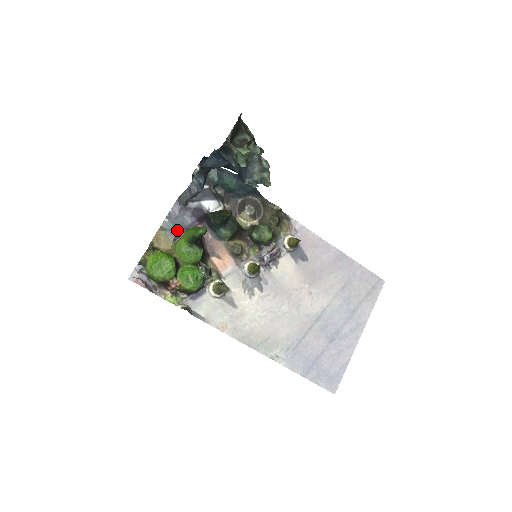
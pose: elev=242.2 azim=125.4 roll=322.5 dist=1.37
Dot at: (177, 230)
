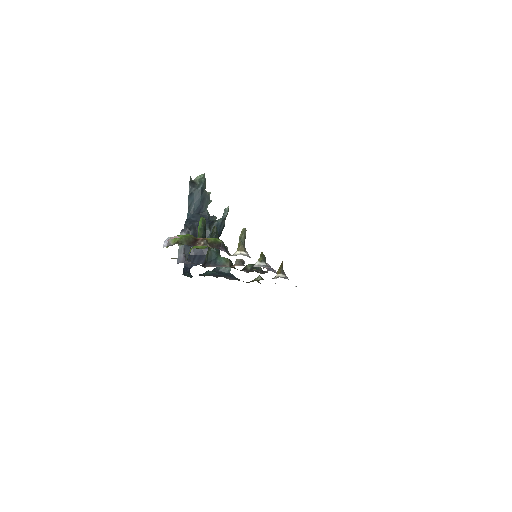
Dot at: occluded
